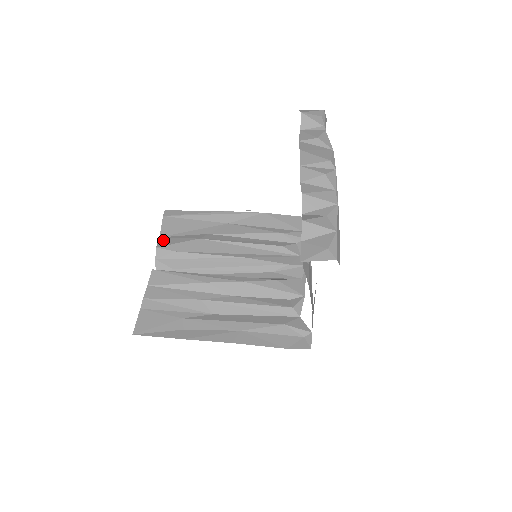
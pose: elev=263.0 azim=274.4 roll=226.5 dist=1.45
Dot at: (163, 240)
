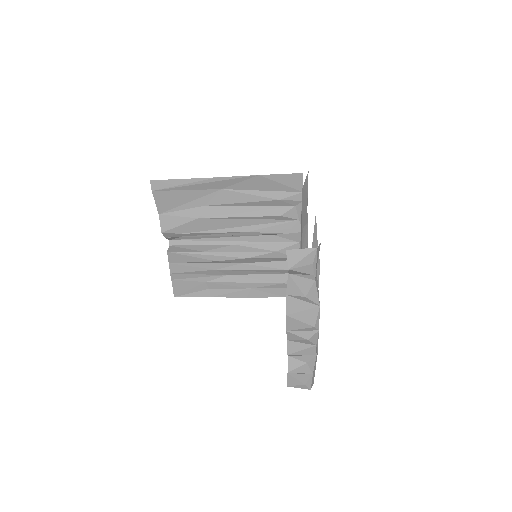
Dot at: (164, 220)
